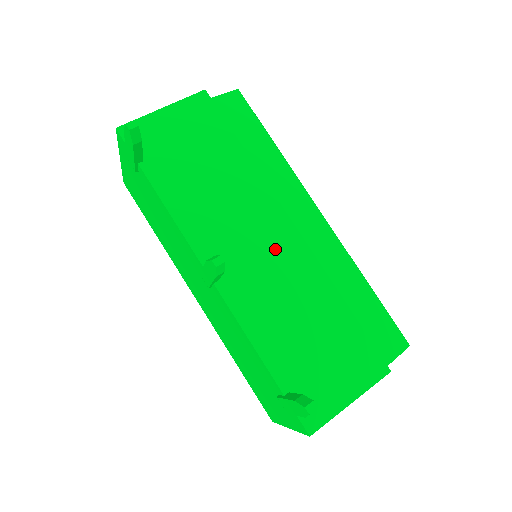
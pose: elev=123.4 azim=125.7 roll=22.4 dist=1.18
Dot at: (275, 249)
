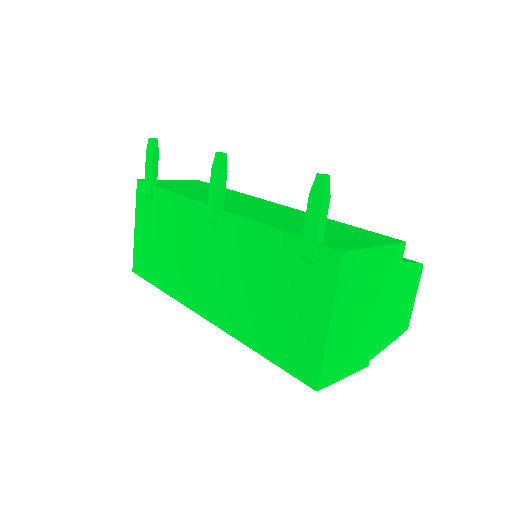
Dot at: (268, 207)
